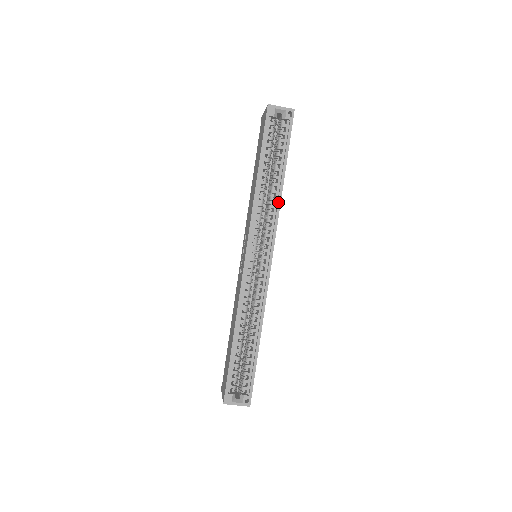
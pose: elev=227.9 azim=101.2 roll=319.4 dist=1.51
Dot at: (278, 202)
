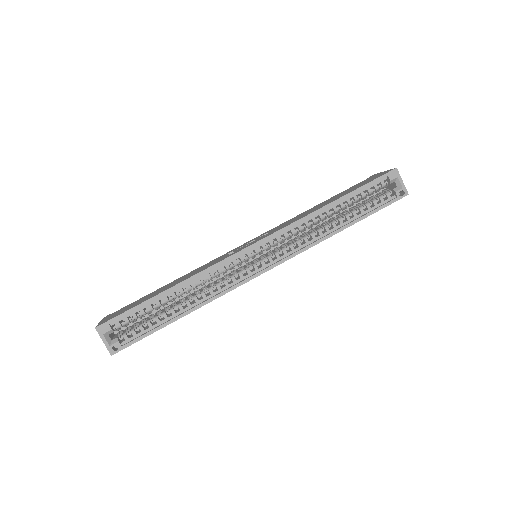
Dot at: (321, 238)
